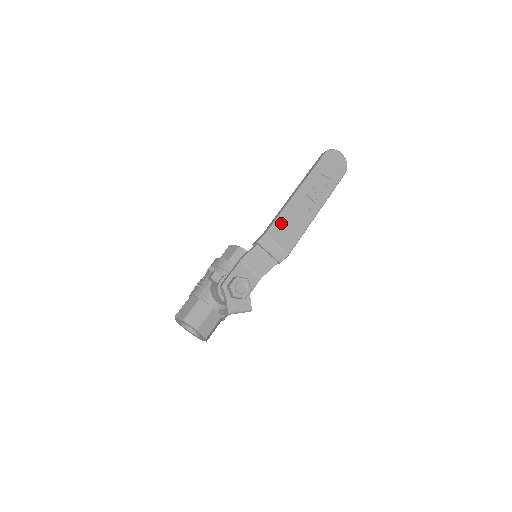
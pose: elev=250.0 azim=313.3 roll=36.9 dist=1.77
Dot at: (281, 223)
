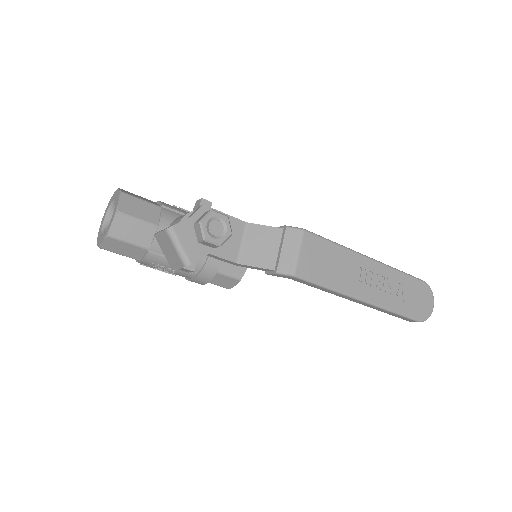
Dot at: (326, 248)
